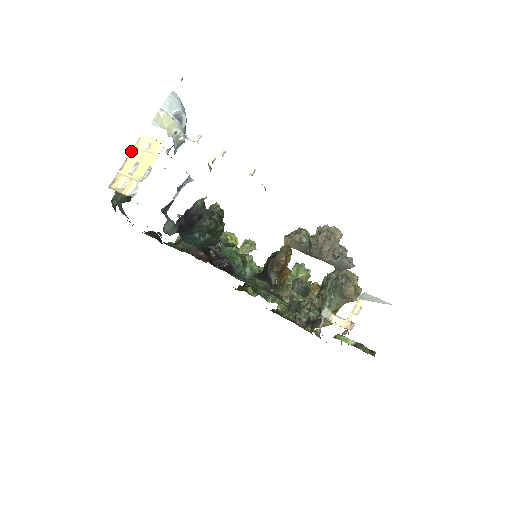
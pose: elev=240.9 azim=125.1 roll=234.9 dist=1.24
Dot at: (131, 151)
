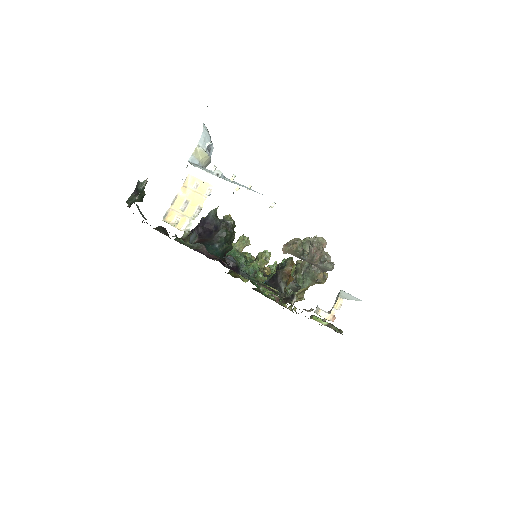
Dot at: (180, 189)
